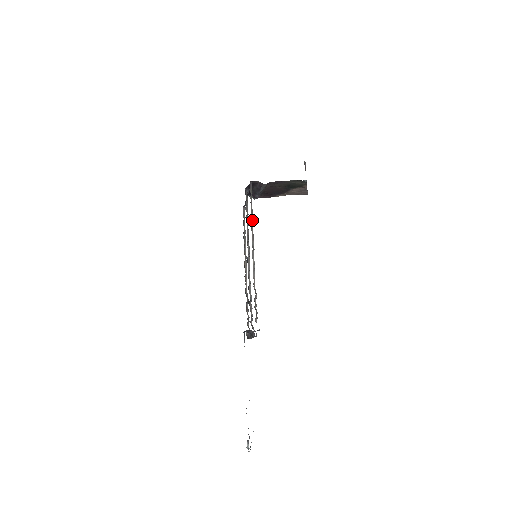
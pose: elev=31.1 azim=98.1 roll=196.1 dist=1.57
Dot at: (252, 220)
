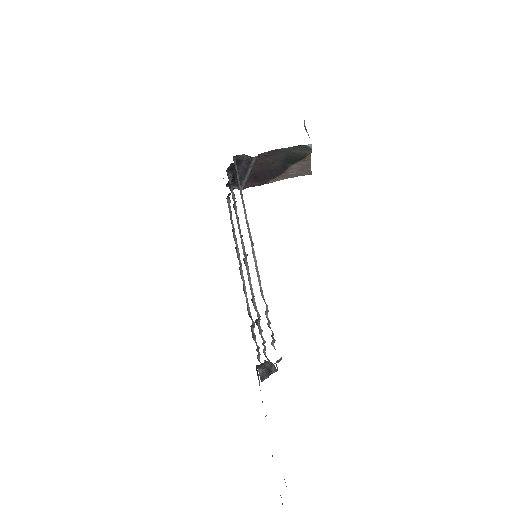
Dot at: (244, 205)
